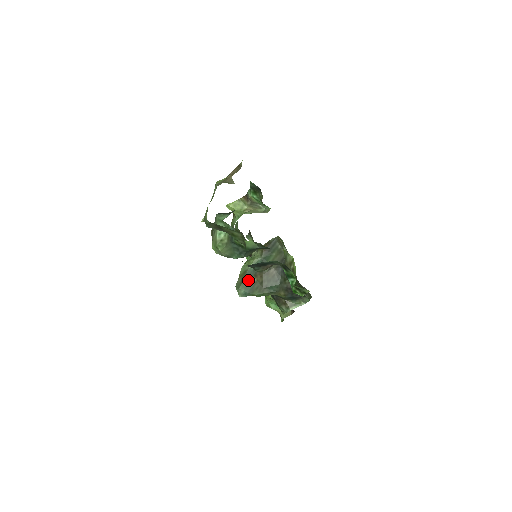
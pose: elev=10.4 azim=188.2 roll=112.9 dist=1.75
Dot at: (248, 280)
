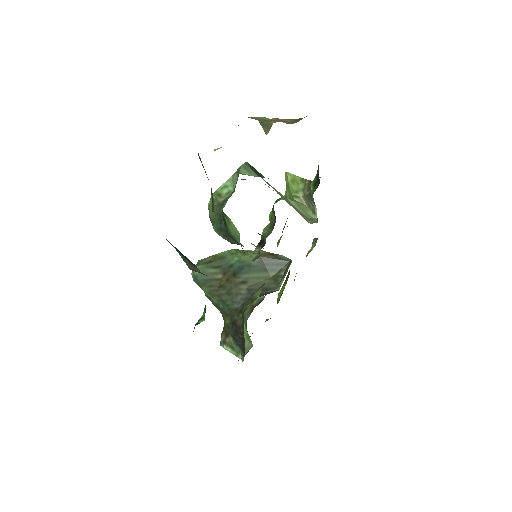
Dot at: (214, 268)
